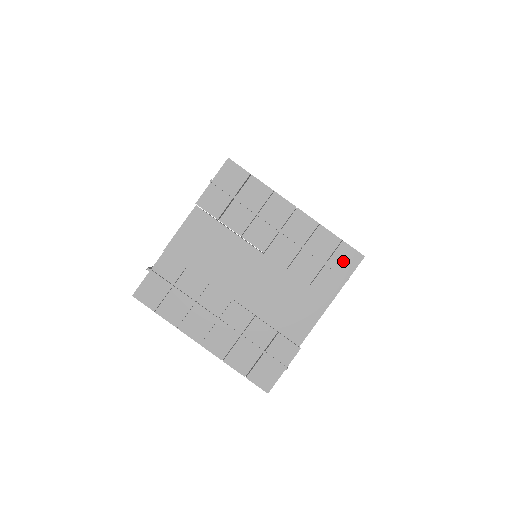
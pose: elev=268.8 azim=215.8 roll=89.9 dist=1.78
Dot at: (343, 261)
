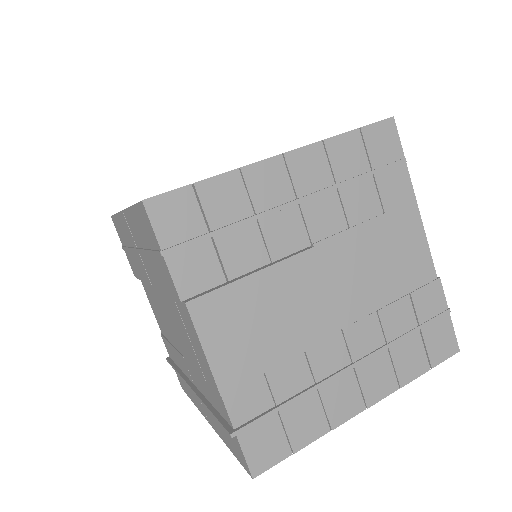
Dot at: (383, 148)
